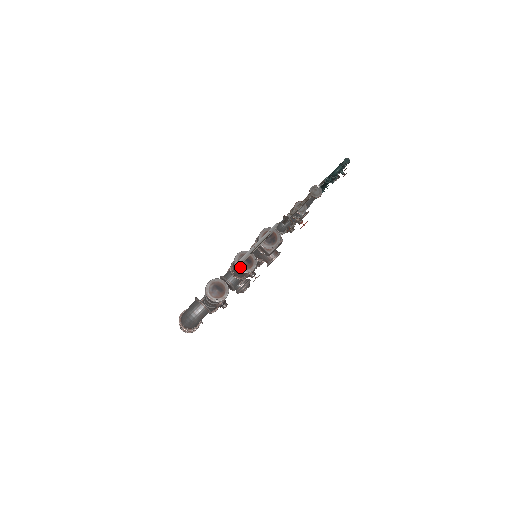
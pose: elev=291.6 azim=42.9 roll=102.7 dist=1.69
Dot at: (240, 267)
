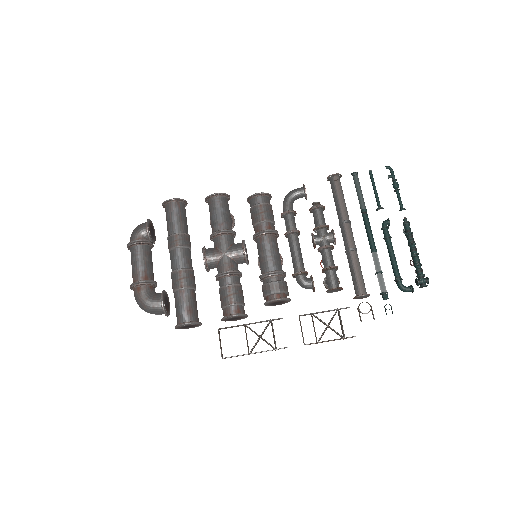
Dot at: (226, 320)
